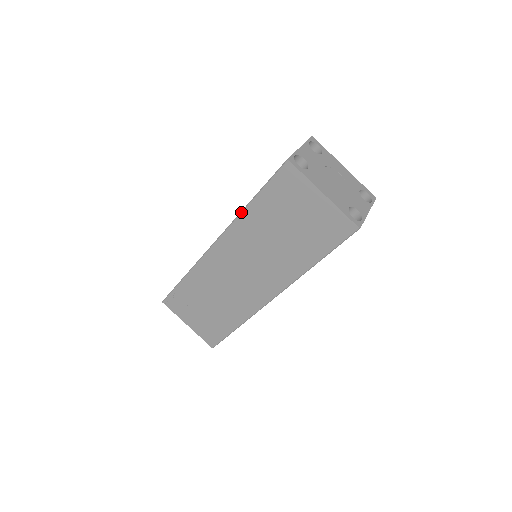
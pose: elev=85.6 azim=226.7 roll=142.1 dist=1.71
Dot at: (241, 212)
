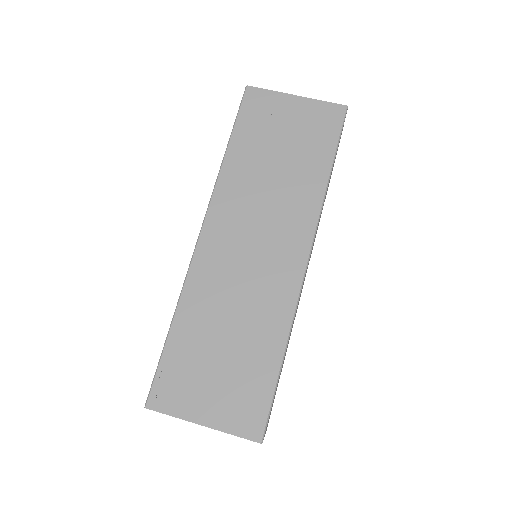
Dot at: (220, 167)
